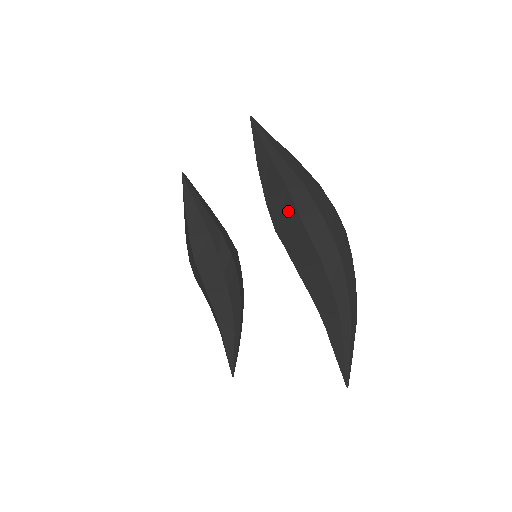
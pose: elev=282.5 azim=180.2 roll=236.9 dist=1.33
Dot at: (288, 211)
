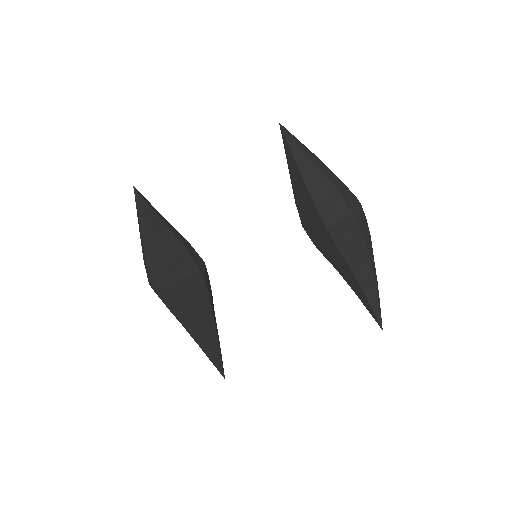
Dot at: (340, 209)
